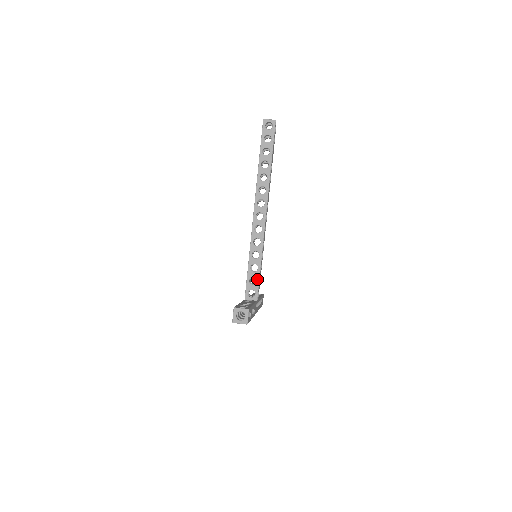
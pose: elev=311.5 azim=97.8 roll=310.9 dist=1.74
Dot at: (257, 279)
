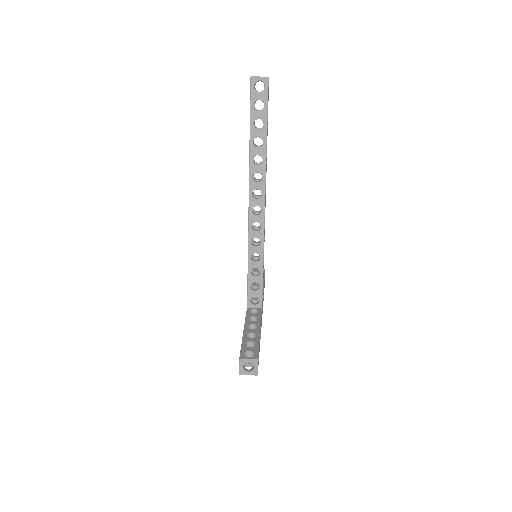
Dot at: (260, 285)
